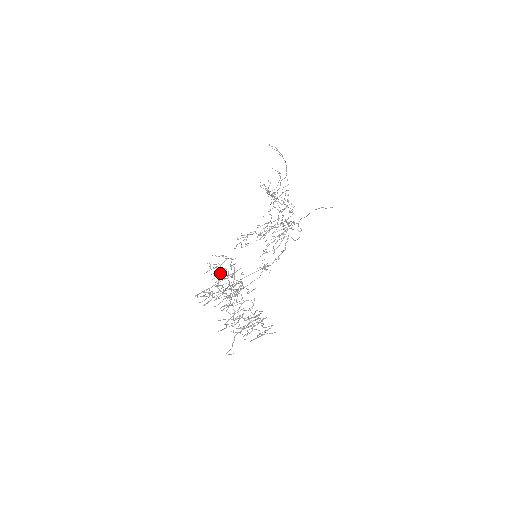
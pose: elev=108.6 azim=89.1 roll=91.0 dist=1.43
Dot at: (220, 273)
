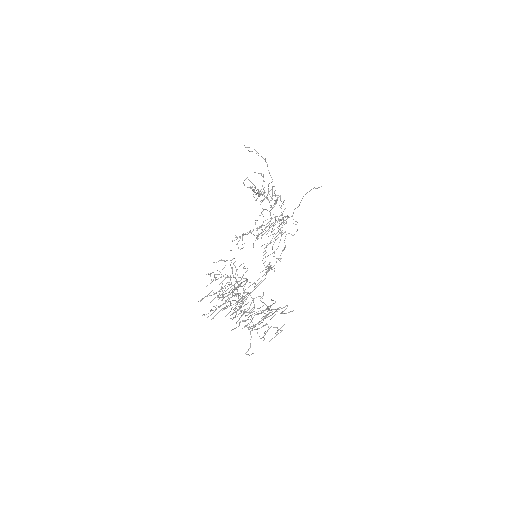
Dot at: (222, 283)
